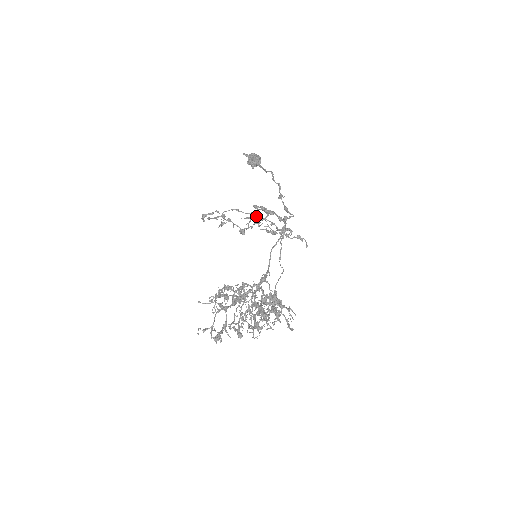
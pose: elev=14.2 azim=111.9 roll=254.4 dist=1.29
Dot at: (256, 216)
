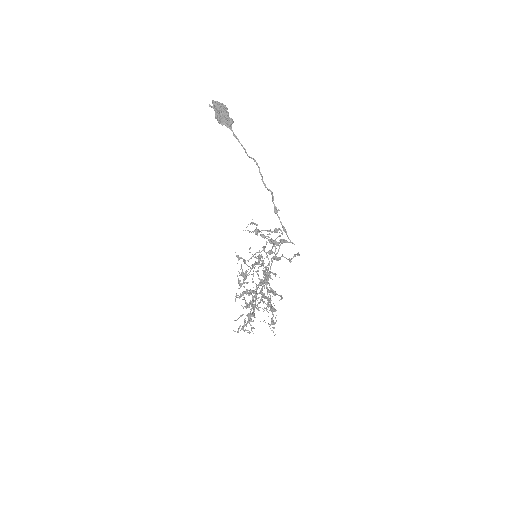
Dot at: (257, 231)
